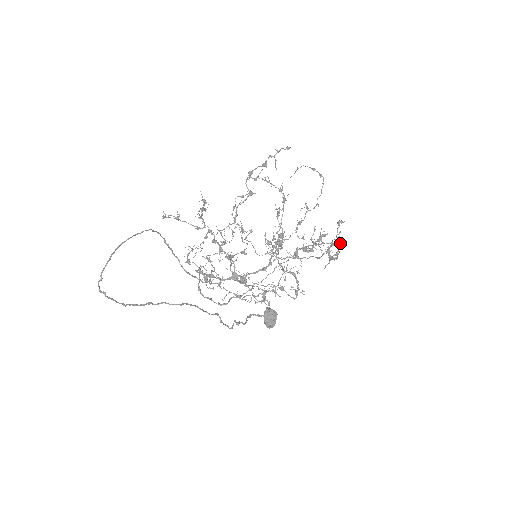
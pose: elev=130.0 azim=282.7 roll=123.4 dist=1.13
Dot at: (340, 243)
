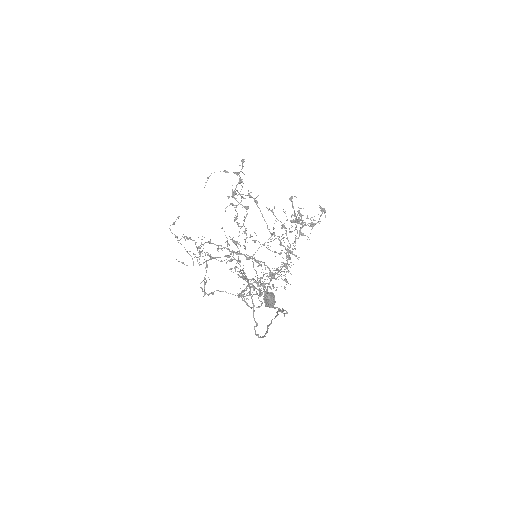
Dot at: (324, 209)
